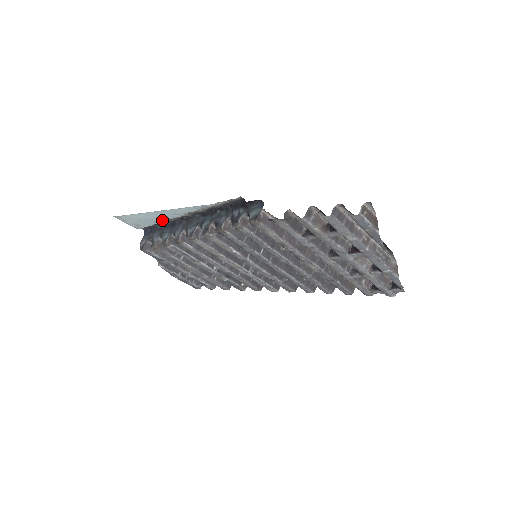
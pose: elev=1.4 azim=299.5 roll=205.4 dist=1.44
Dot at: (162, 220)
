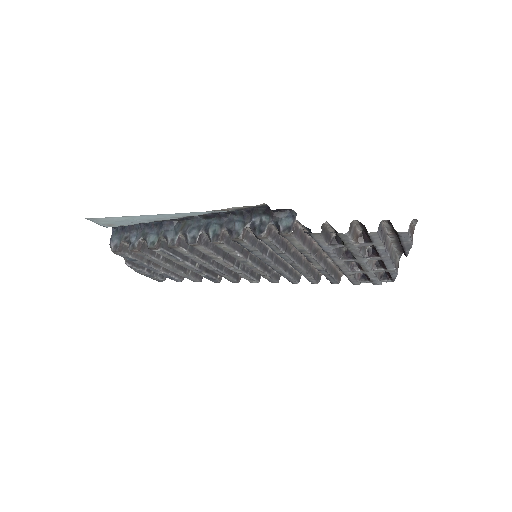
Dot at: (149, 221)
